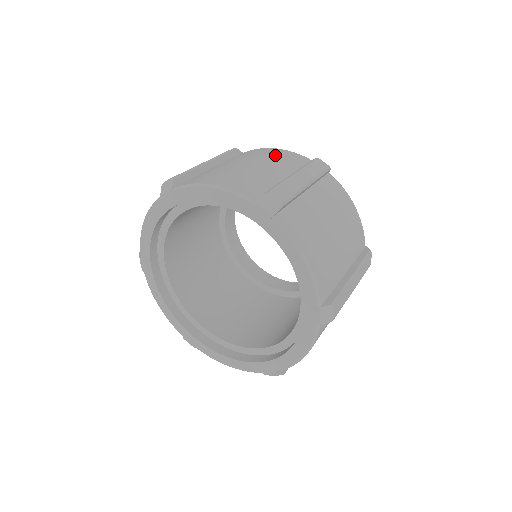
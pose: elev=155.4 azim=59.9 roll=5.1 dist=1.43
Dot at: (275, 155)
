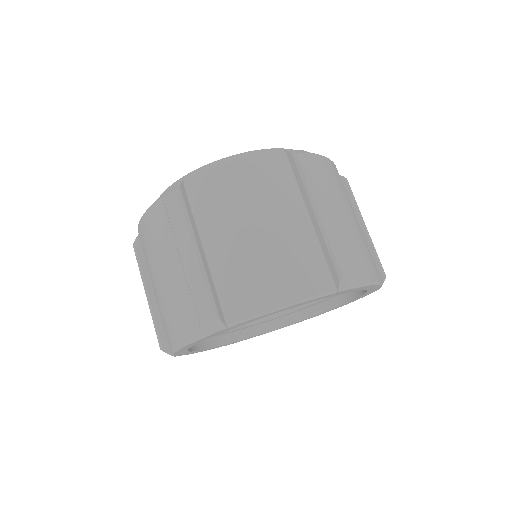
Dot at: (254, 183)
